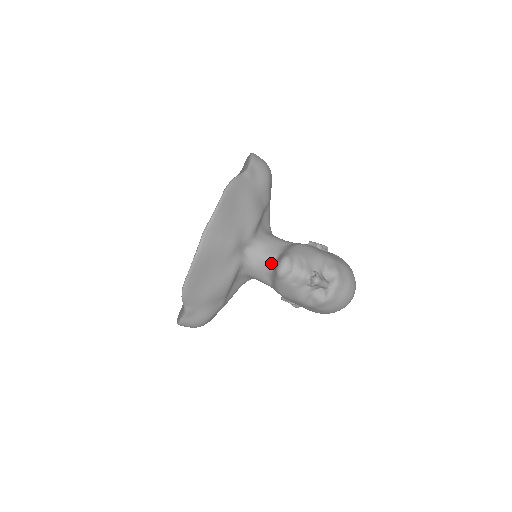
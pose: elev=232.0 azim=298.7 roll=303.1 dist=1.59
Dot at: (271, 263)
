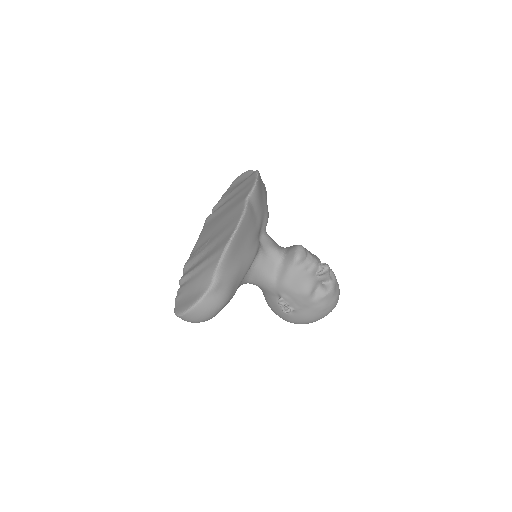
Dot at: (281, 255)
